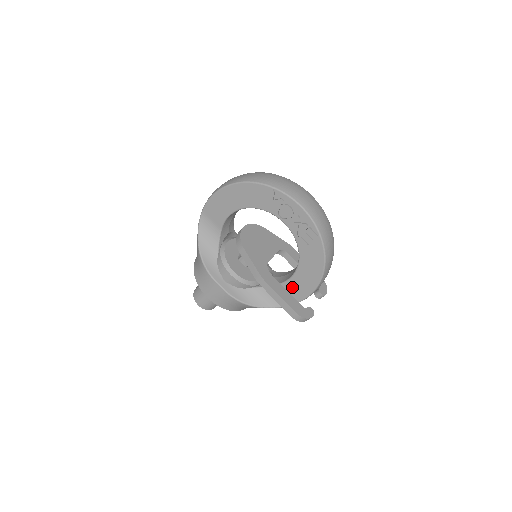
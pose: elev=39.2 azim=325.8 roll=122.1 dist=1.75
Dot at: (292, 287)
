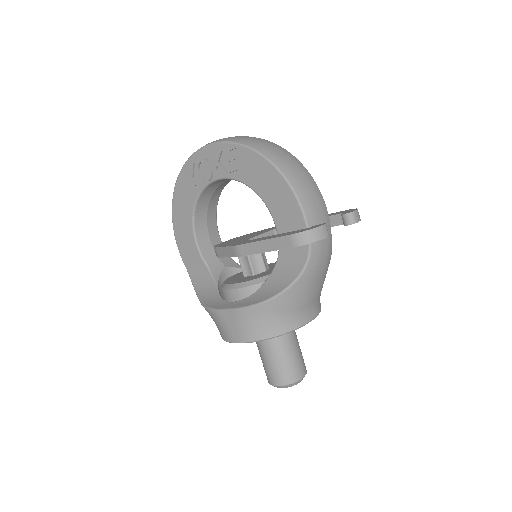
Dot at: (286, 230)
